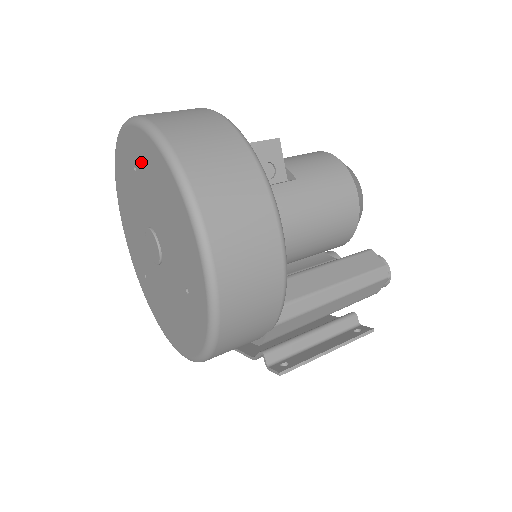
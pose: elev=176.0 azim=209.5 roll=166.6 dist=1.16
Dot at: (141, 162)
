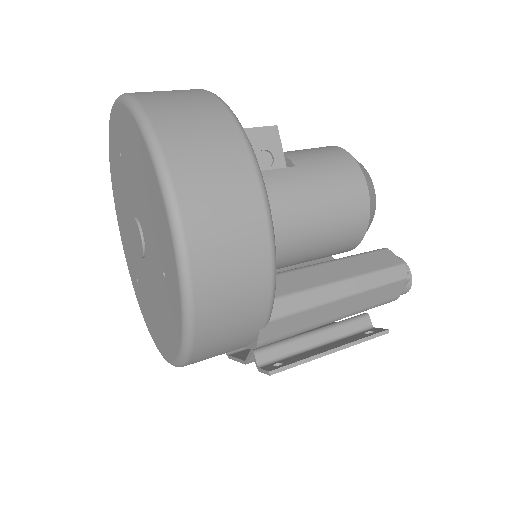
Dot at: (123, 142)
